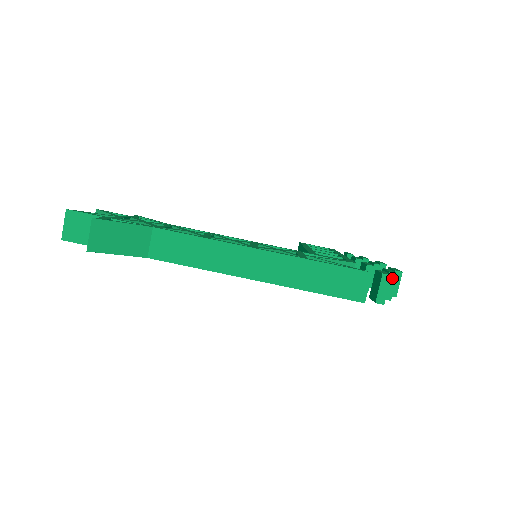
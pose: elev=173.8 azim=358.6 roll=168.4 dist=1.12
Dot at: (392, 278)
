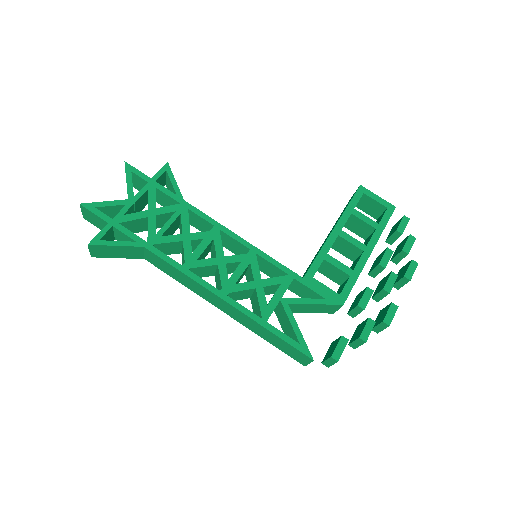
Dot at: (360, 341)
